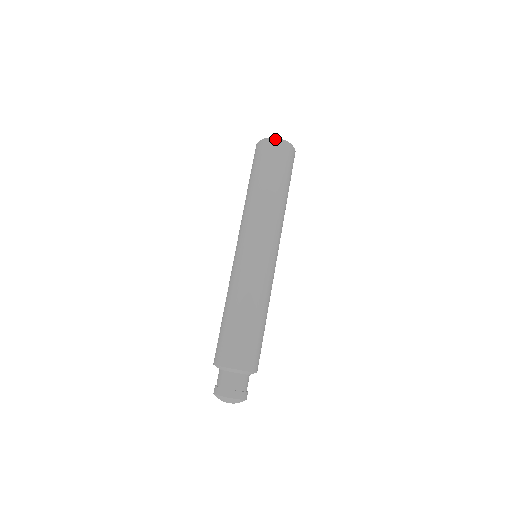
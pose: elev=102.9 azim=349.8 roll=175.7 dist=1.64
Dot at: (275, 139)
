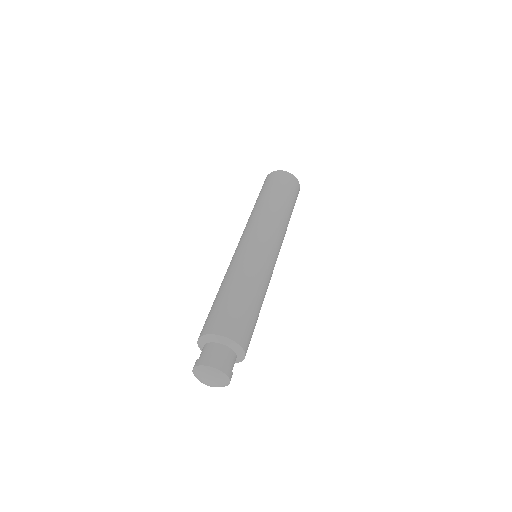
Dot at: (278, 170)
